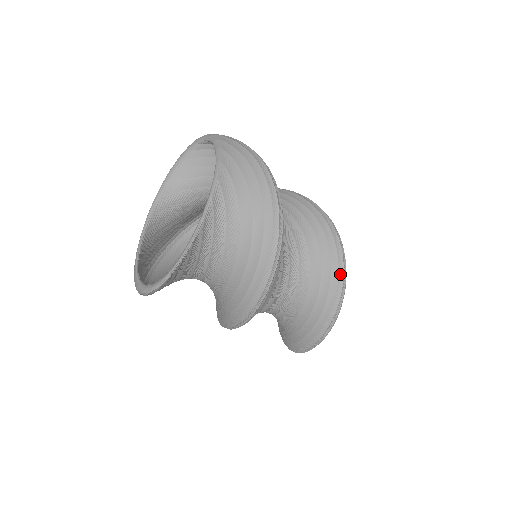
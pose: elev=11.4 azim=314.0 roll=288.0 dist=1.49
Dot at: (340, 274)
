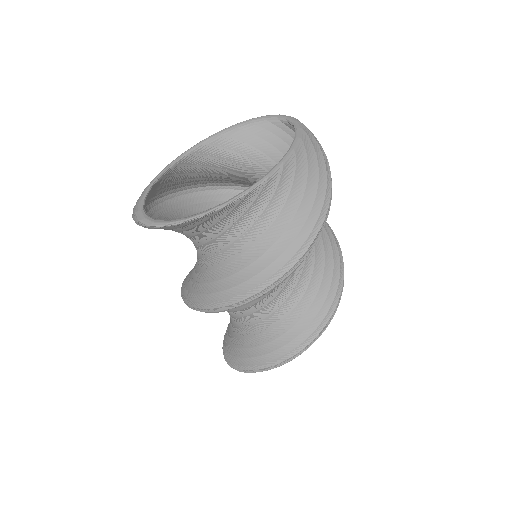
Dot at: (322, 324)
